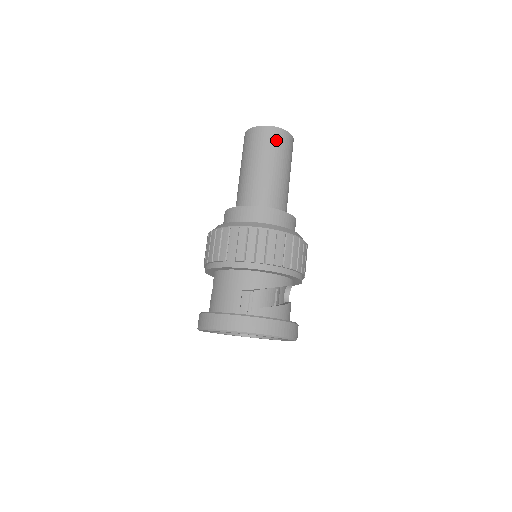
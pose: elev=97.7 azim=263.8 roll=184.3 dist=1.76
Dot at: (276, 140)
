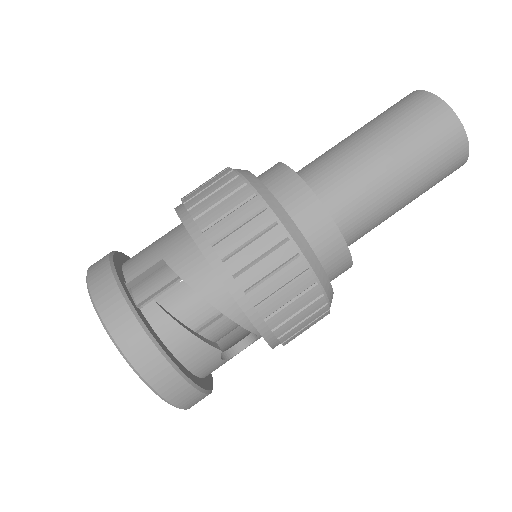
Dot at: (429, 122)
